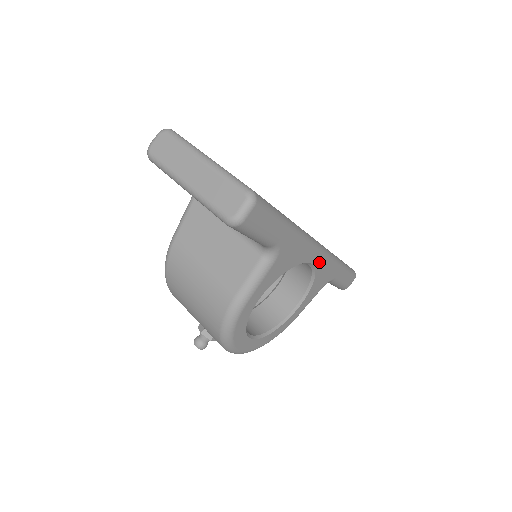
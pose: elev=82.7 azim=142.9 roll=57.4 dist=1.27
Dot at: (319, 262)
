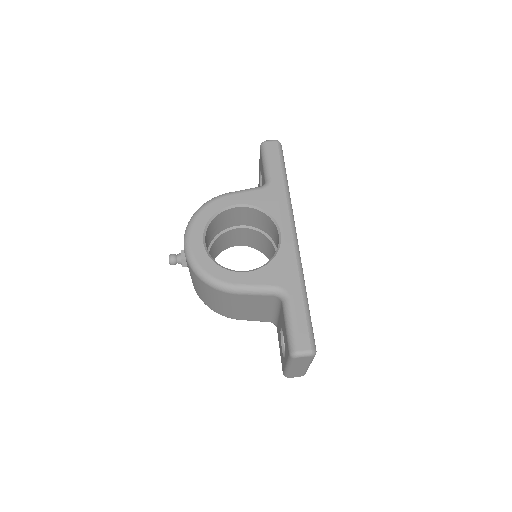
Dot at: (287, 243)
